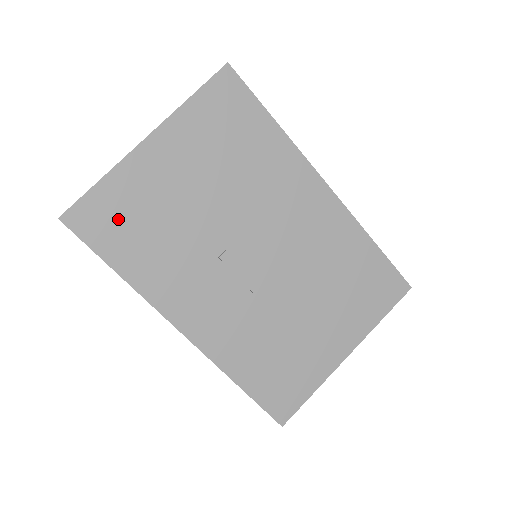
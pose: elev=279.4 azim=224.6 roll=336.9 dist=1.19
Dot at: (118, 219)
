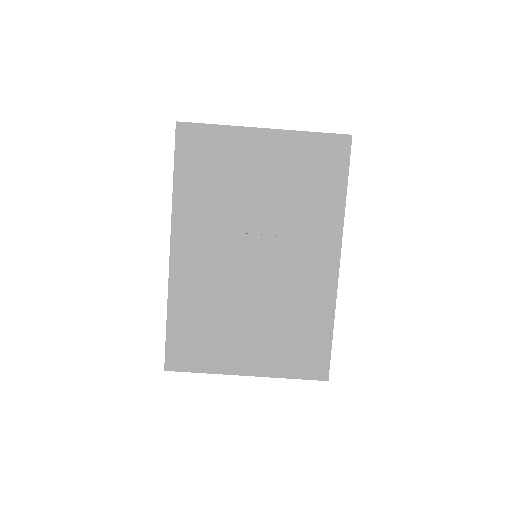
Dot at: (205, 154)
